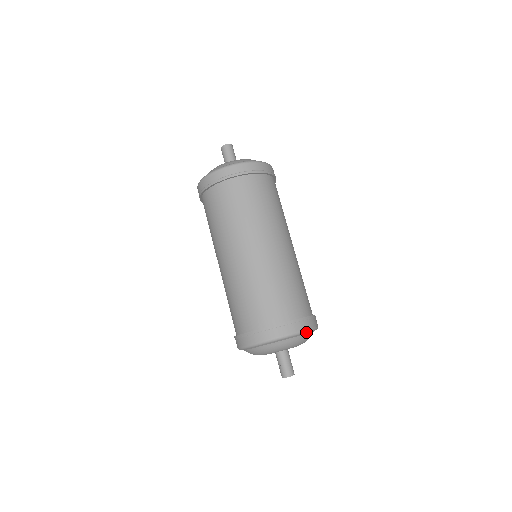
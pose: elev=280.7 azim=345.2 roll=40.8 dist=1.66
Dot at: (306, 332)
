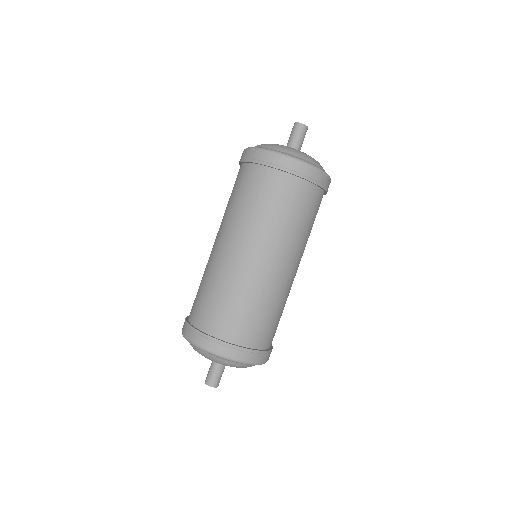
Dot at: (253, 364)
